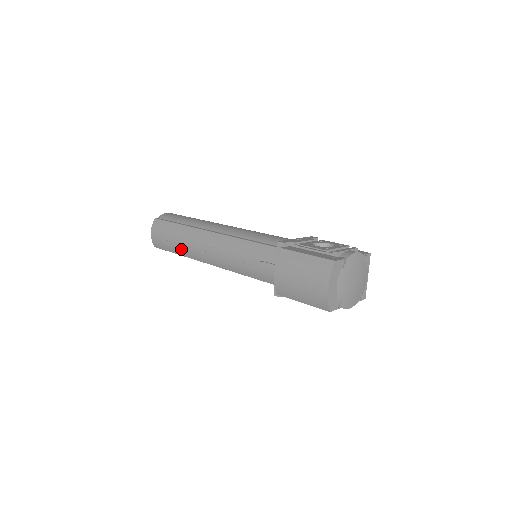
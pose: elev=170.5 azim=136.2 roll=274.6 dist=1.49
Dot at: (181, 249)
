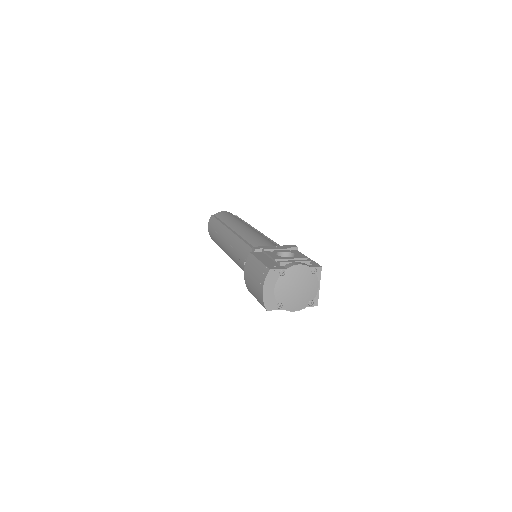
Dot at: (219, 242)
